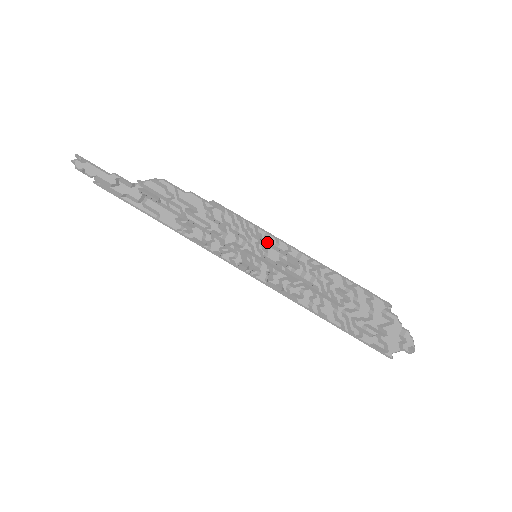
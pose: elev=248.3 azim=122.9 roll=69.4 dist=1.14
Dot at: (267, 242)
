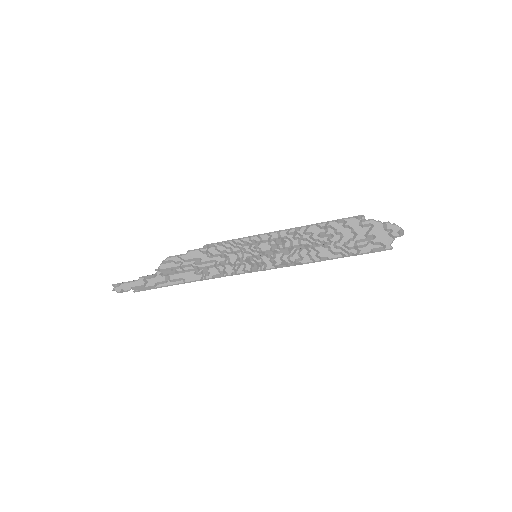
Dot at: (254, 242)
